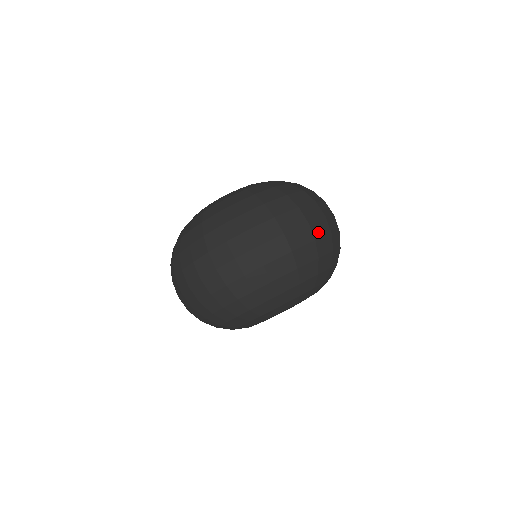
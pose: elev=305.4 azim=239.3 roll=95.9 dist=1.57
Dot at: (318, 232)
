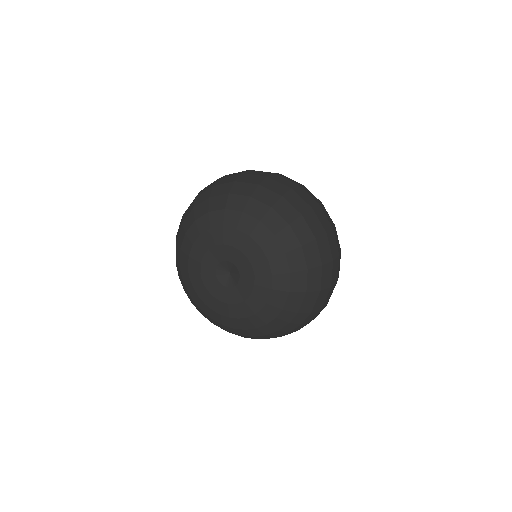
Dot at: (339, 245)
